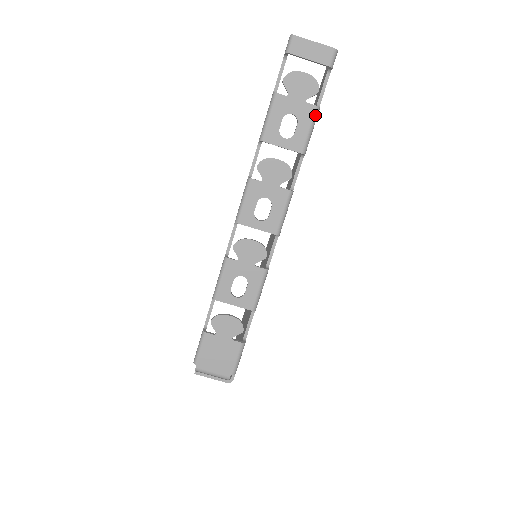
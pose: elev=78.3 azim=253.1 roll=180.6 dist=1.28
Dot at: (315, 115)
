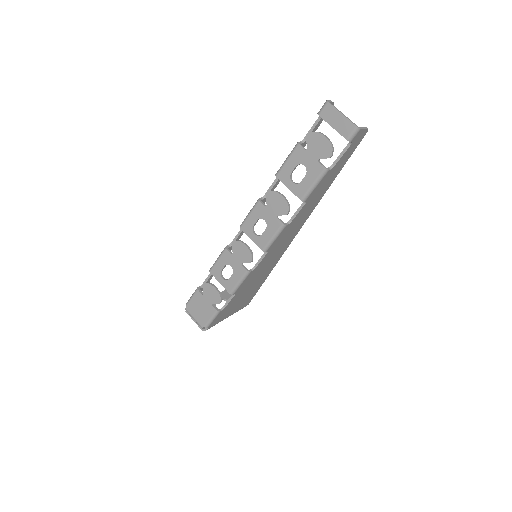
Dot at: (321, 175)
